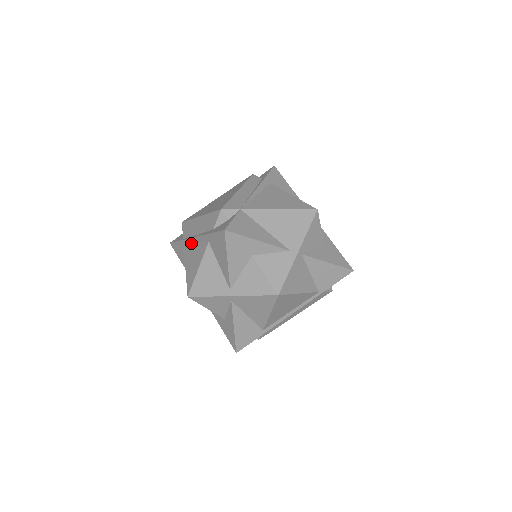
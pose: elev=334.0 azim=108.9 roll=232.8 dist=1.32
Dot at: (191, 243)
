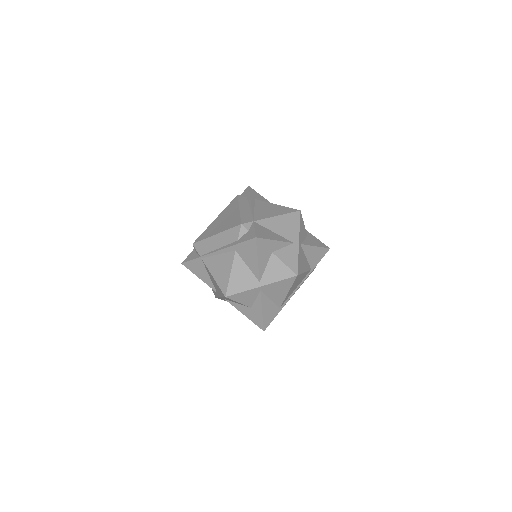
Dot at: (213, 257)
